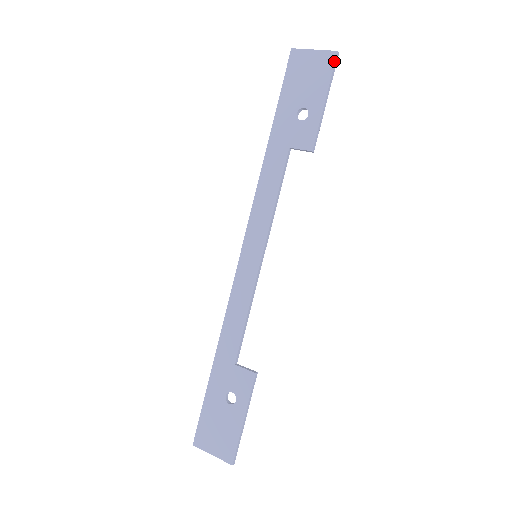
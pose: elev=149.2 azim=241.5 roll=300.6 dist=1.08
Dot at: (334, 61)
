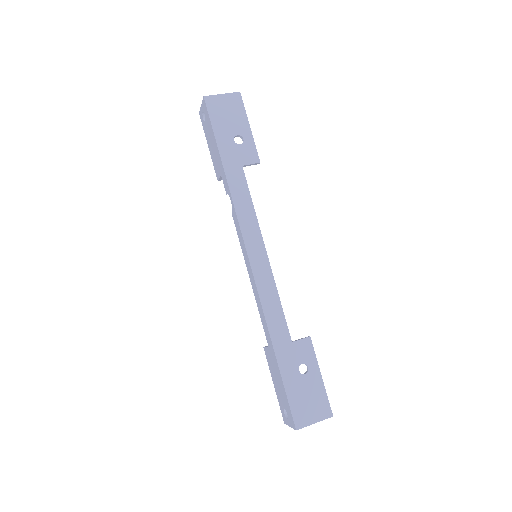
Dot at: (241, 99)
